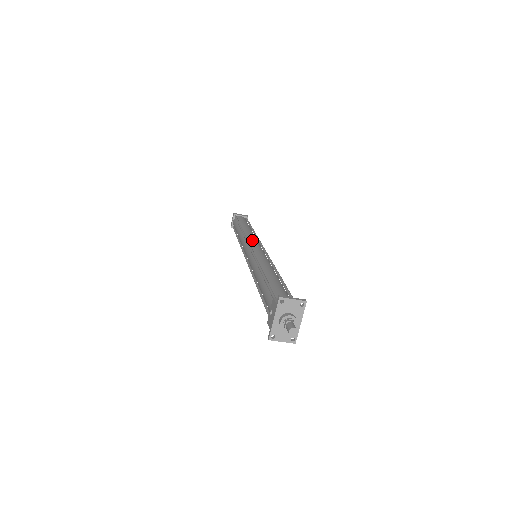
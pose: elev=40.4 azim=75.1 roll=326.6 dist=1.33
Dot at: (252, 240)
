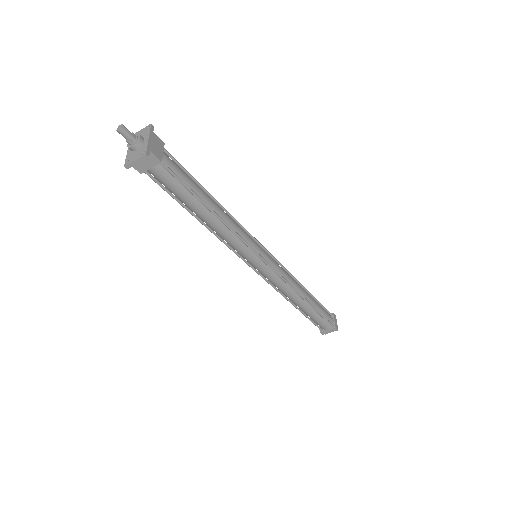
Dot at: occluded
